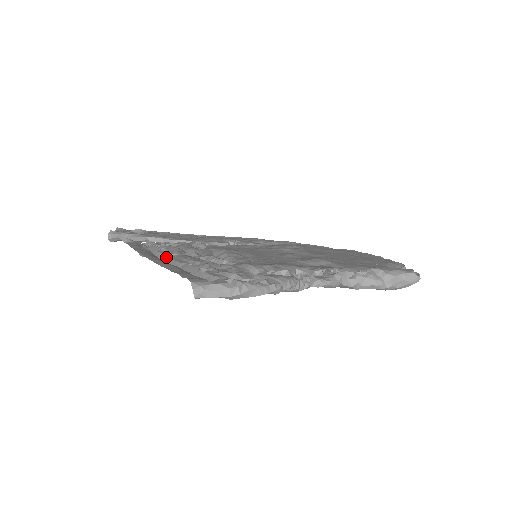
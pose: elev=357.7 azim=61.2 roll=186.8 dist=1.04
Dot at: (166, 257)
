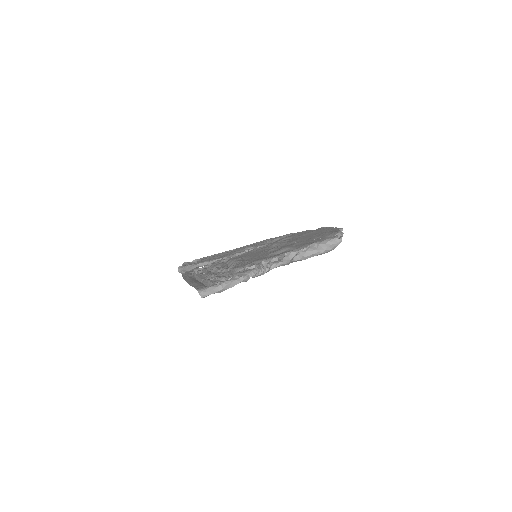
Dot at: (198, 277)
